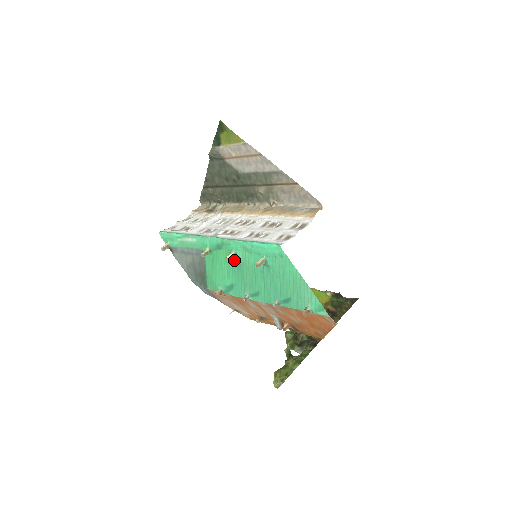
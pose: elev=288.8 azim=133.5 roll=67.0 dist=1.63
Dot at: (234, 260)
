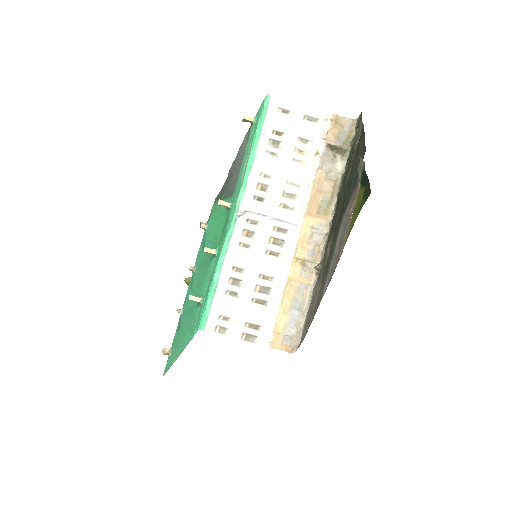
Dot at: occluded
